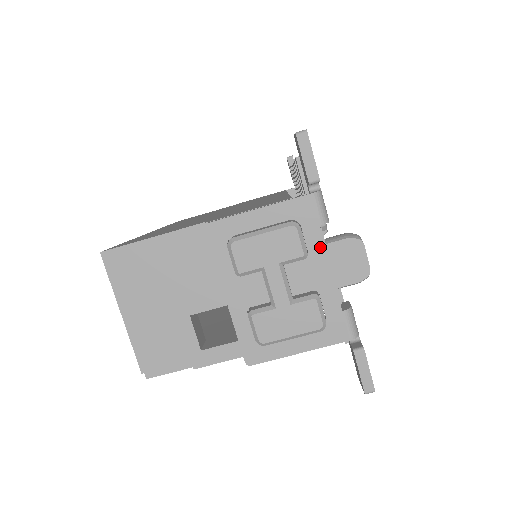
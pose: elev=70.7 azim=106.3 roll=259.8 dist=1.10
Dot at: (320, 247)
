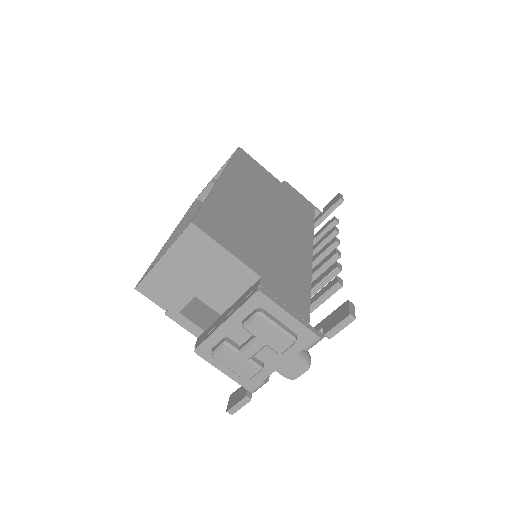
Dot at: (291, 355)
